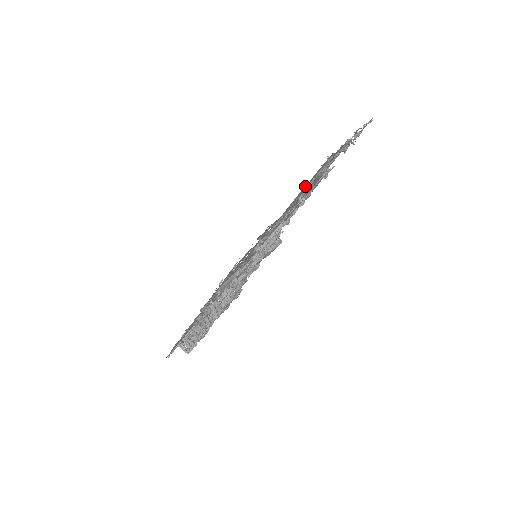
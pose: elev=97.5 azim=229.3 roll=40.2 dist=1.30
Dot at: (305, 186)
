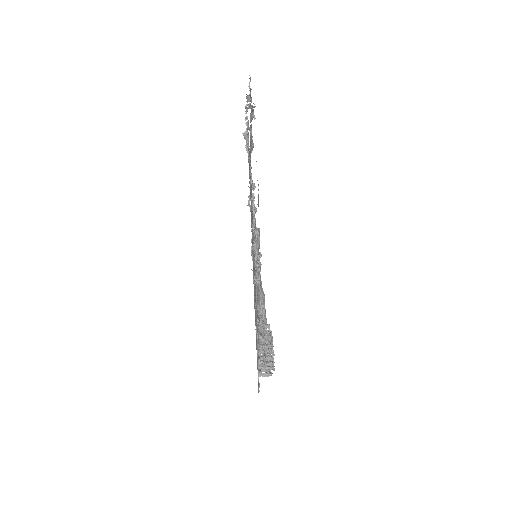
Dot at: occluded
